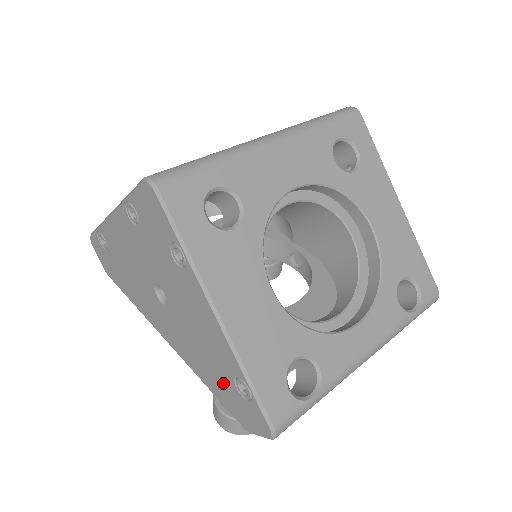
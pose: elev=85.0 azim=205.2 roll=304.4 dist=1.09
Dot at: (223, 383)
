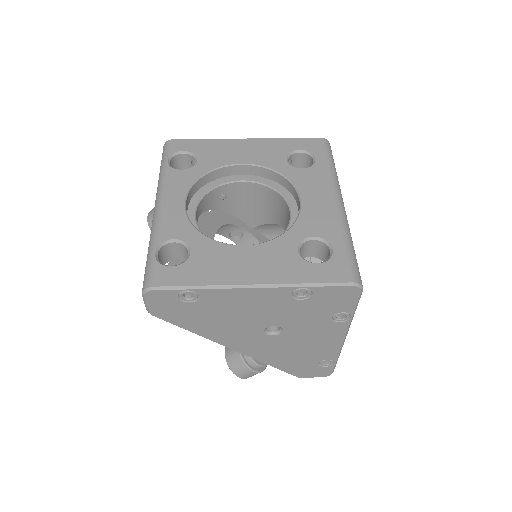
Dot at: (302, 363)
